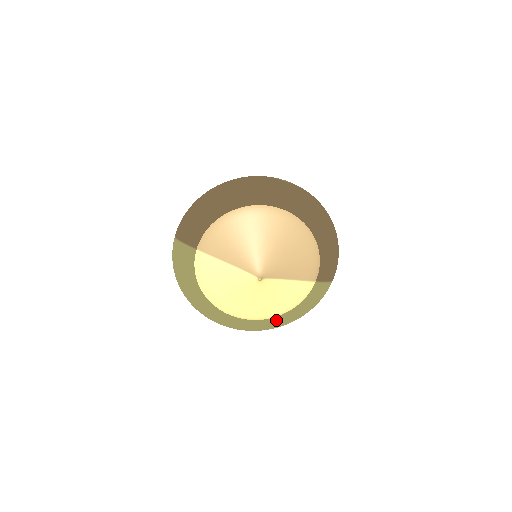
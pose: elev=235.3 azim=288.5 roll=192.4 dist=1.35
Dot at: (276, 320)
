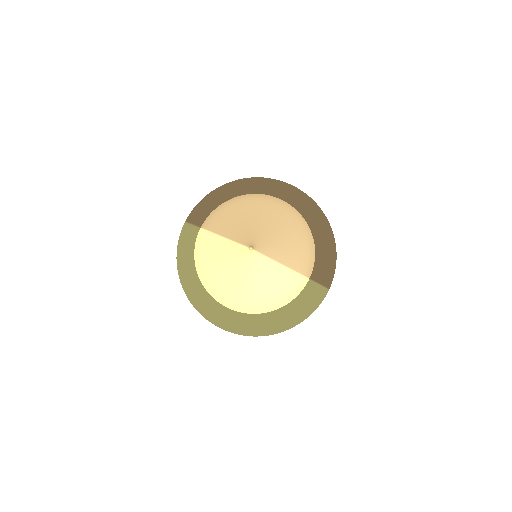
Dot at: (265, 318)
